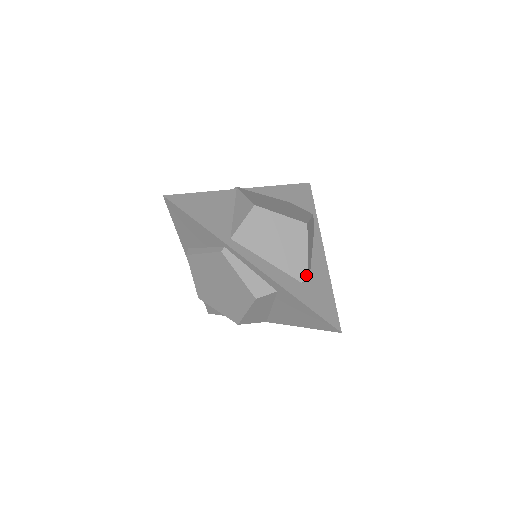
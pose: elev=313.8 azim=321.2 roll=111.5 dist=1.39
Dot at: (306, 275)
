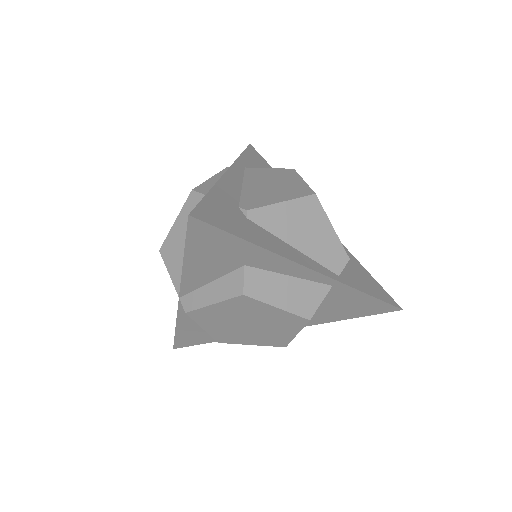
Dot at: (252, 207)
